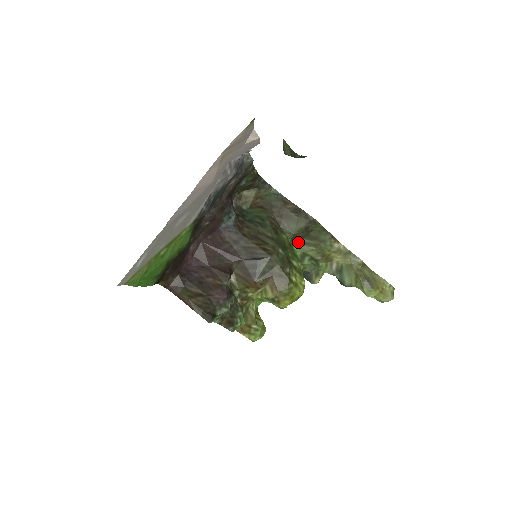
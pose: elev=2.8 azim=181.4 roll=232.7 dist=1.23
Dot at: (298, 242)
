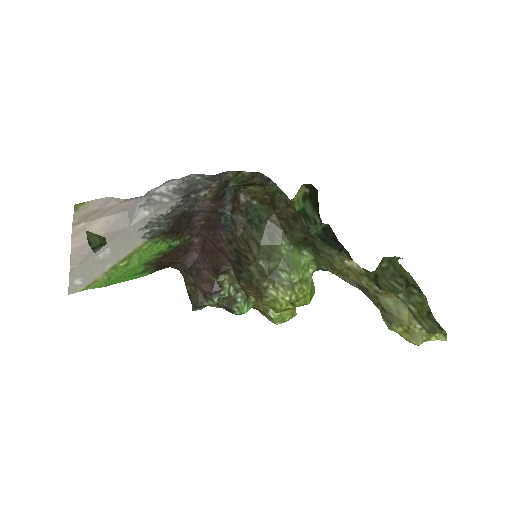
Dot at: (309, 247)
